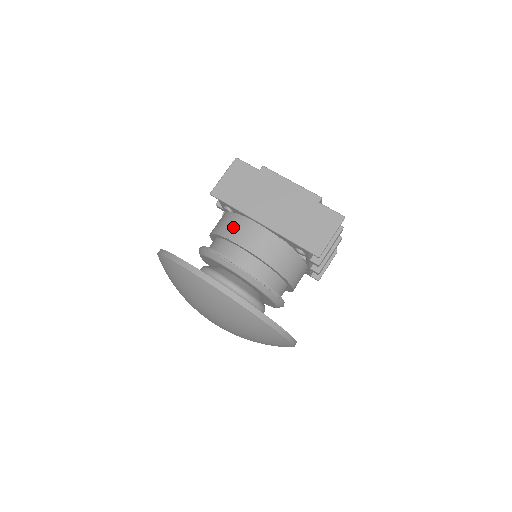
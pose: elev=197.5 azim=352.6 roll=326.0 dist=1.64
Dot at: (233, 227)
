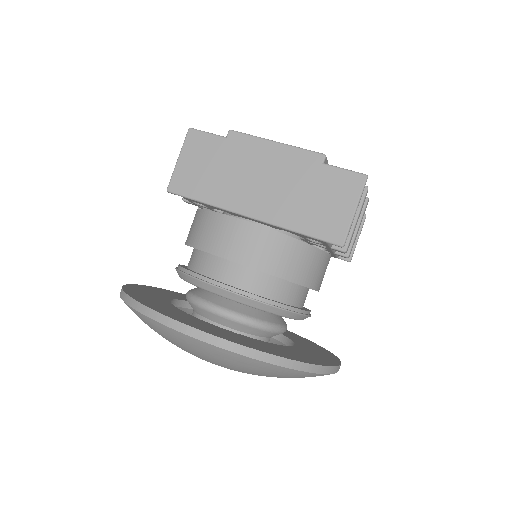
Dot at: (209, 233)
